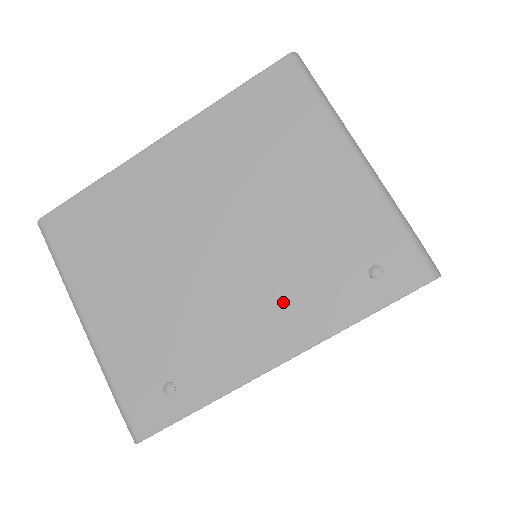
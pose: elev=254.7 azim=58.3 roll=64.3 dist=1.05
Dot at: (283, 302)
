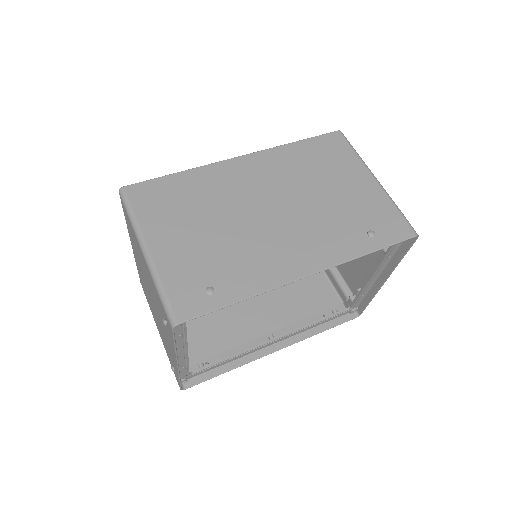
Dot at: (166, 333)
